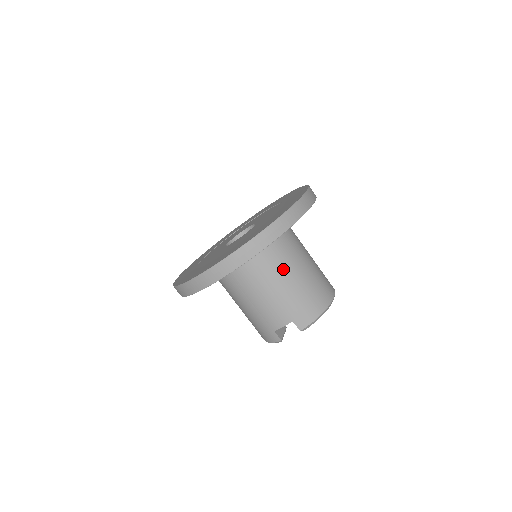
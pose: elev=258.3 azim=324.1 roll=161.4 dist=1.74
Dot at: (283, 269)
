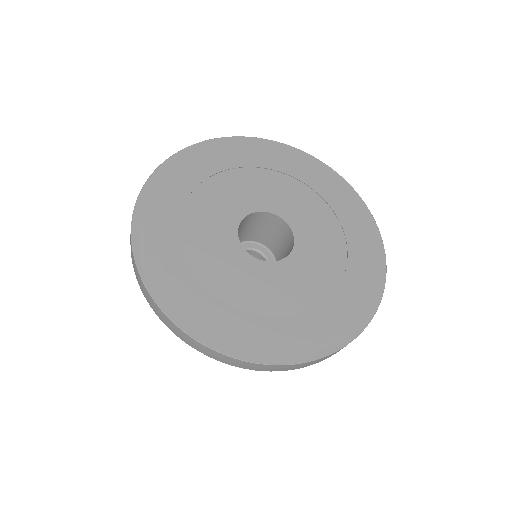
Dot at: occluded
